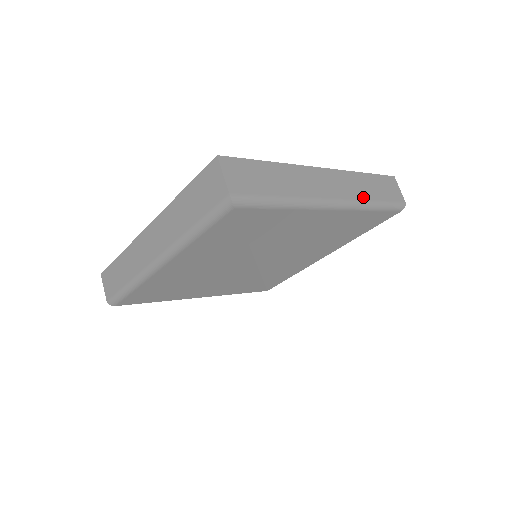
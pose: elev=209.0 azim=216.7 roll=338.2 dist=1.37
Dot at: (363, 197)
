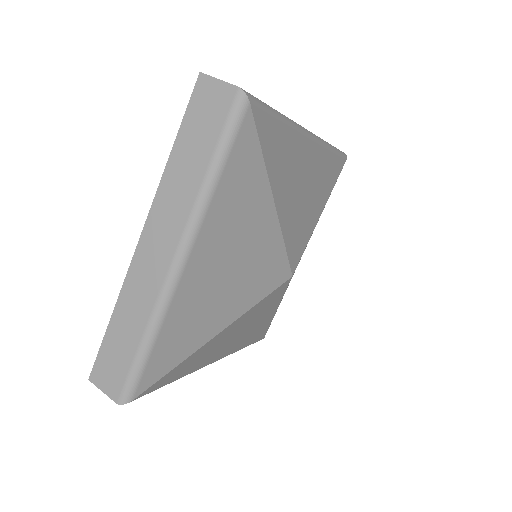
Dot at: occluded
